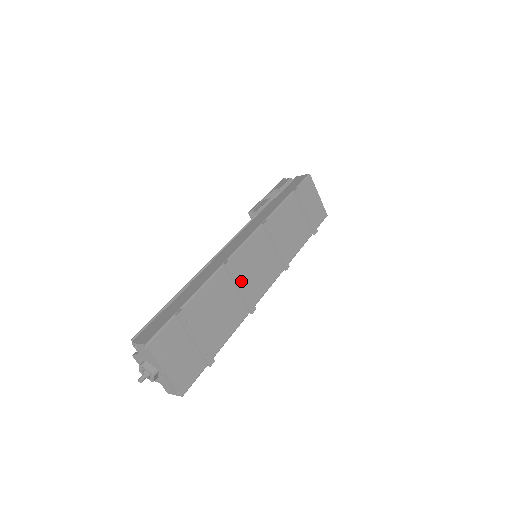
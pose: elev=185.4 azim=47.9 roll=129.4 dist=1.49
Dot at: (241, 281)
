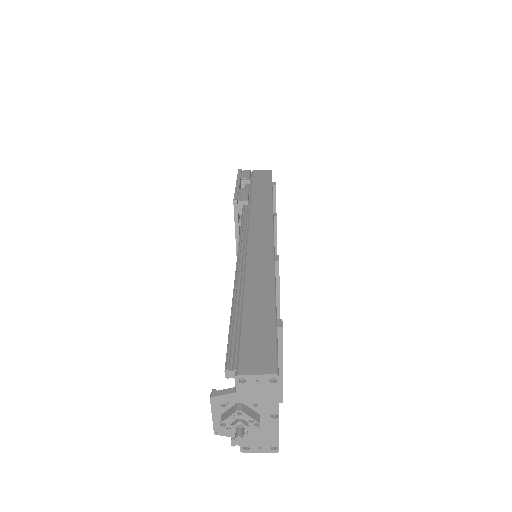
Dot at: occluded
